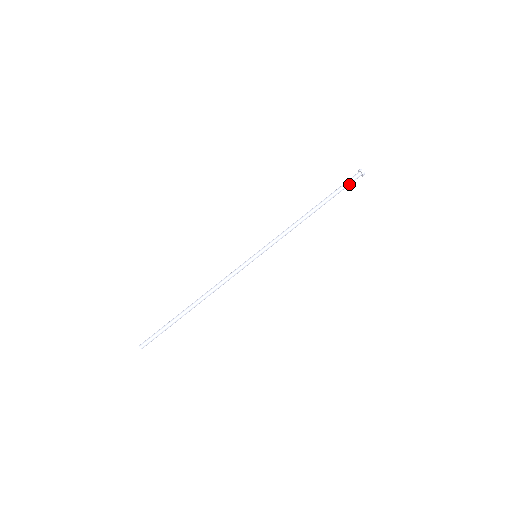
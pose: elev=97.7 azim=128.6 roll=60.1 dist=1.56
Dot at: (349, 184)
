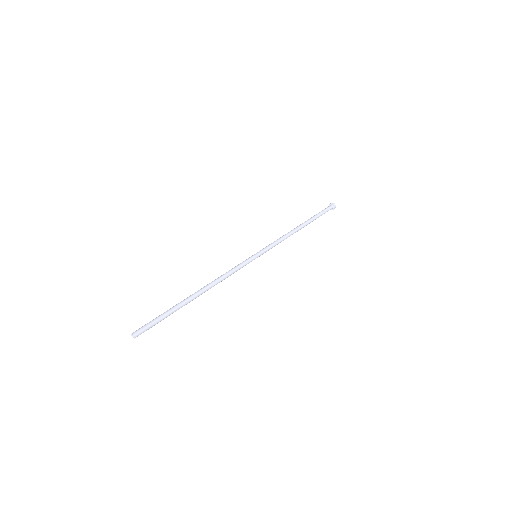
Dot at: (325, 212)
